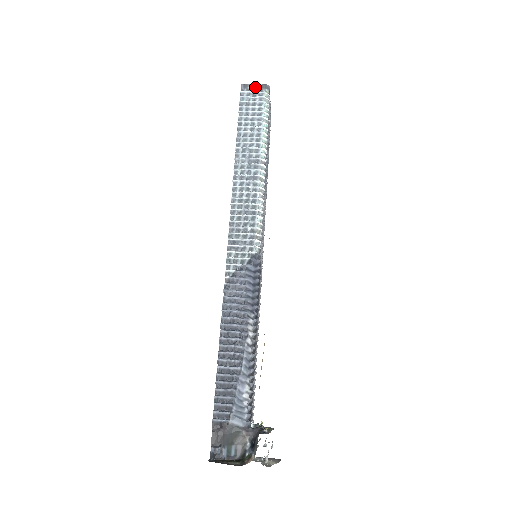
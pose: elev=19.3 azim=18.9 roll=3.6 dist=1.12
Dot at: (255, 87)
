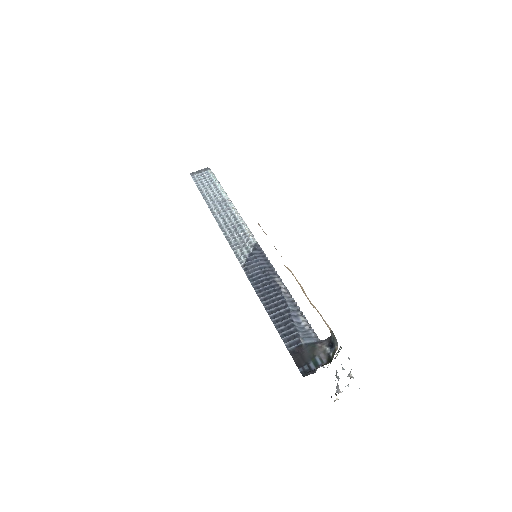
Dot at: (200, 171)
